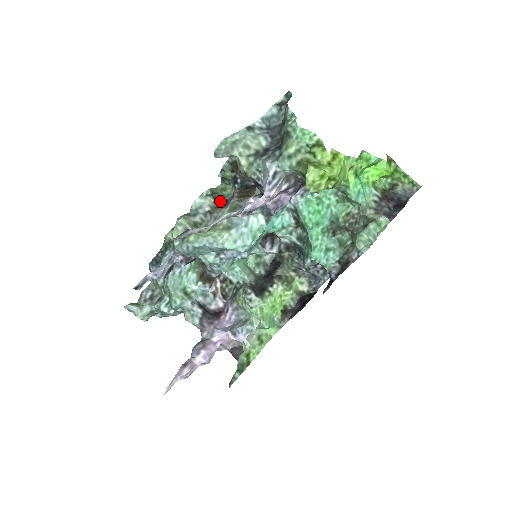
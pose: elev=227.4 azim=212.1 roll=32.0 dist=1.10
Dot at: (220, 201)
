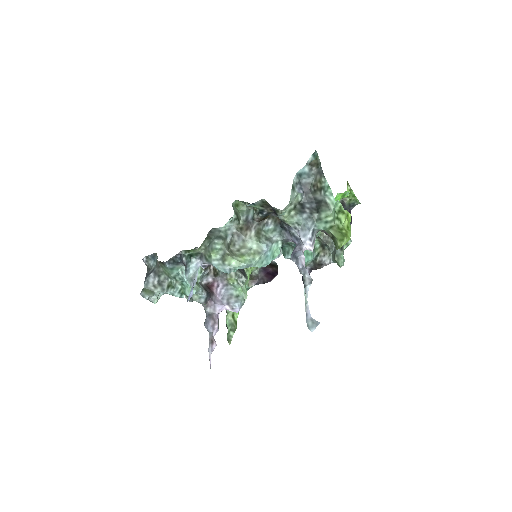
Dot at: (240, 221)
